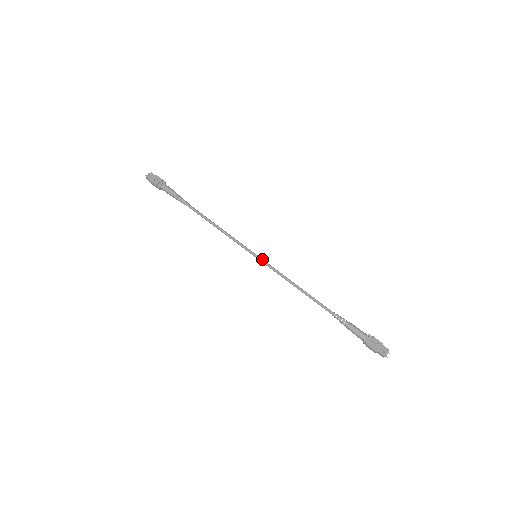
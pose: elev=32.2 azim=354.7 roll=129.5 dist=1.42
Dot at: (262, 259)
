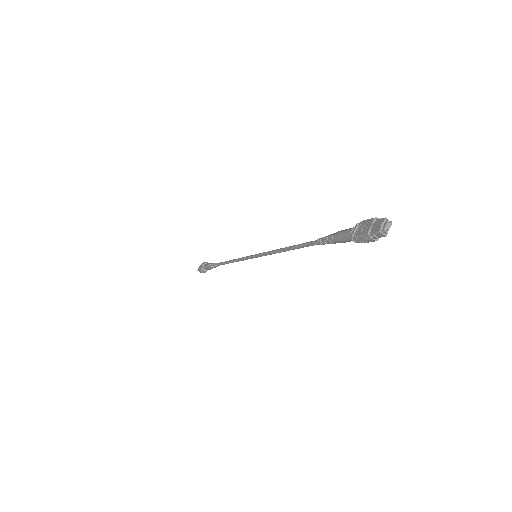
Dot at: (258, 254)
